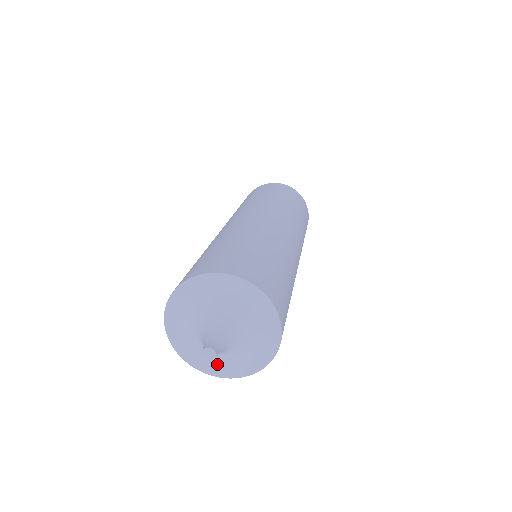
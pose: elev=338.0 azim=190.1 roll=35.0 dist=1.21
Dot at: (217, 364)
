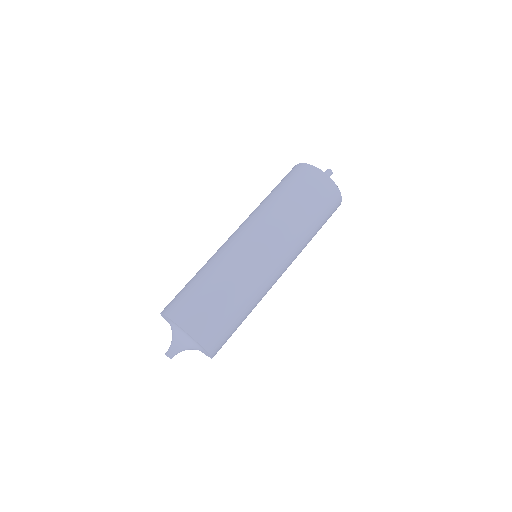
Dot at: occluded
